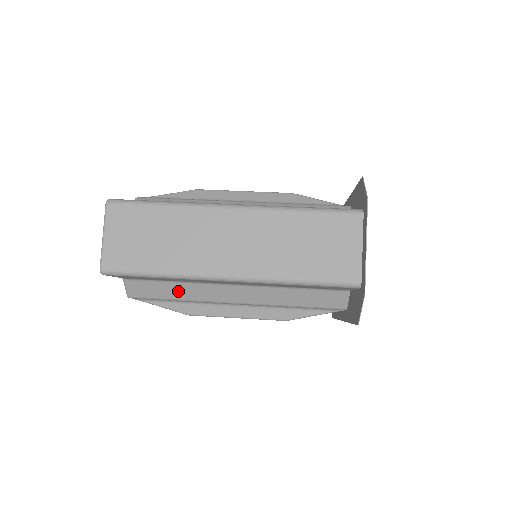
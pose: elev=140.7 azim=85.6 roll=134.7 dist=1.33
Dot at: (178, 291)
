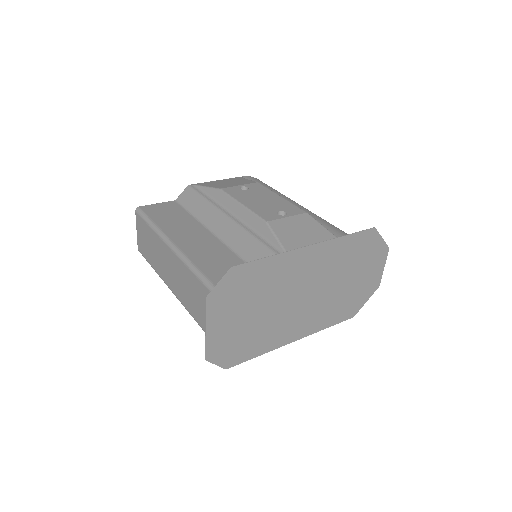
Dot at: occluded
